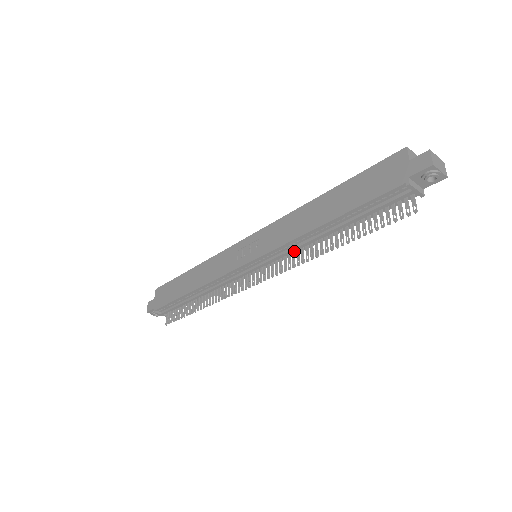
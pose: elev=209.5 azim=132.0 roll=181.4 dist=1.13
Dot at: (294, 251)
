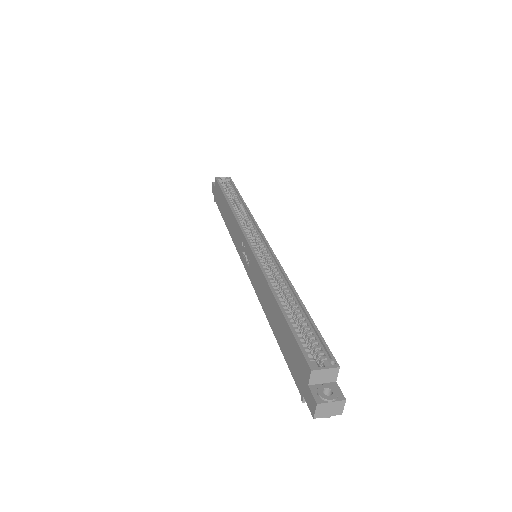
Dot at: occluded
